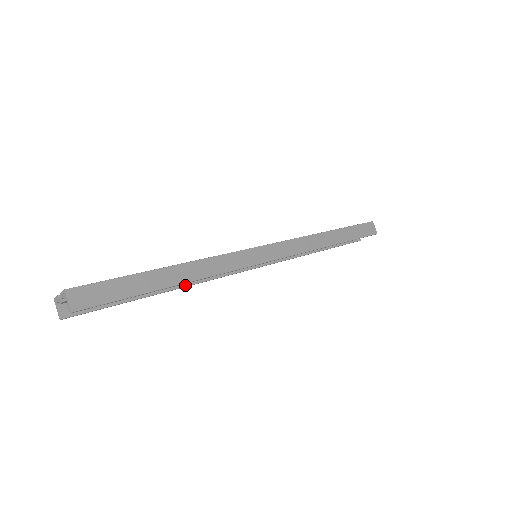
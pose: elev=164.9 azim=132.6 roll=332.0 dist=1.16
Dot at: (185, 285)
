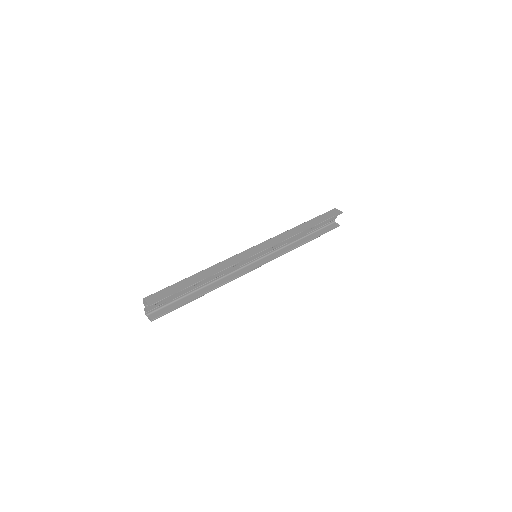
Dot at: (218, 286)
